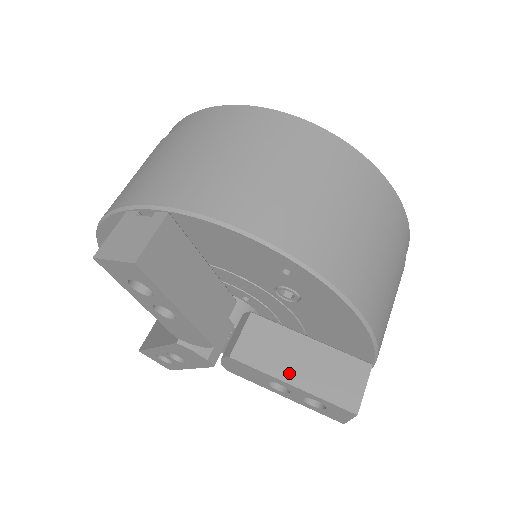
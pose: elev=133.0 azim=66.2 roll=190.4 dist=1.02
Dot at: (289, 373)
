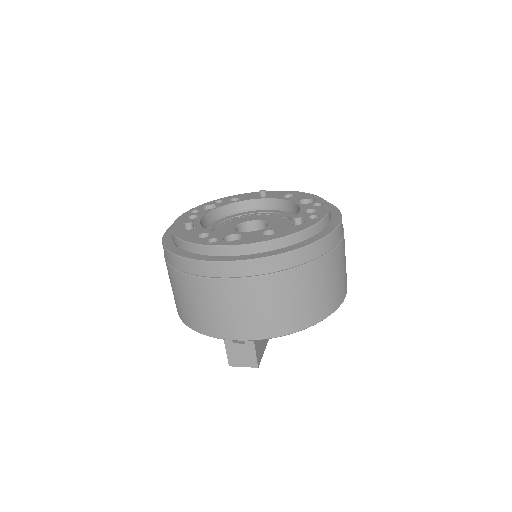
Dot at: occluded
